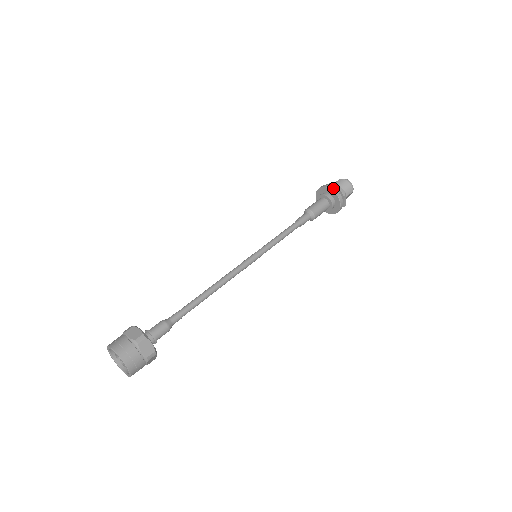
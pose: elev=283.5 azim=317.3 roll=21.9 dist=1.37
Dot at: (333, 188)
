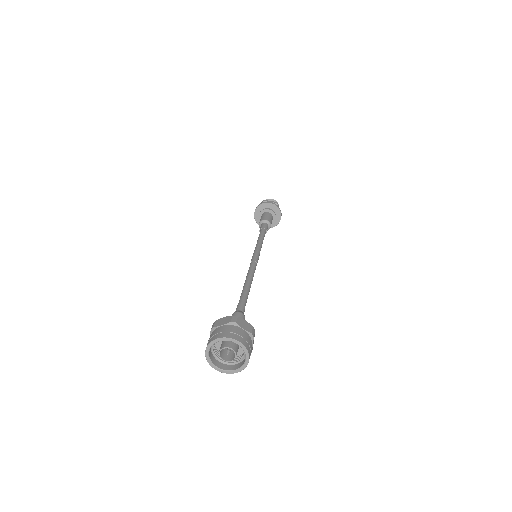
Dot at: (266, 202)
